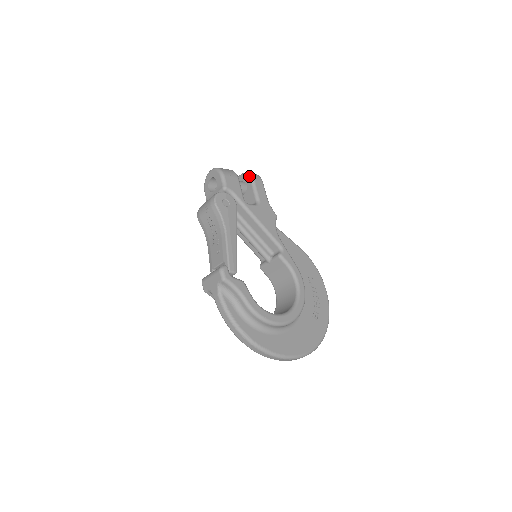
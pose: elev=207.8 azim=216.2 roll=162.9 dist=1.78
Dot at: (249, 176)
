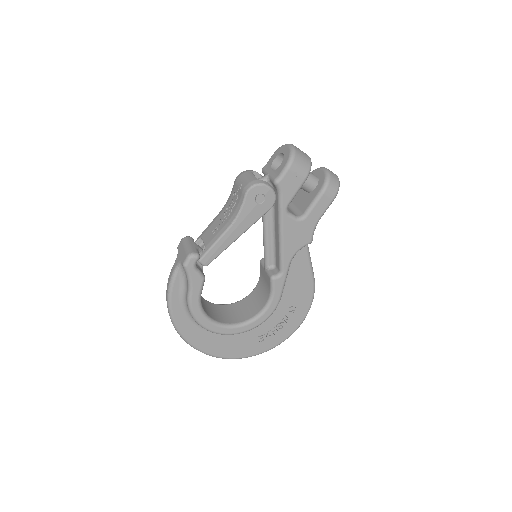
Dot at: (325, 183)
